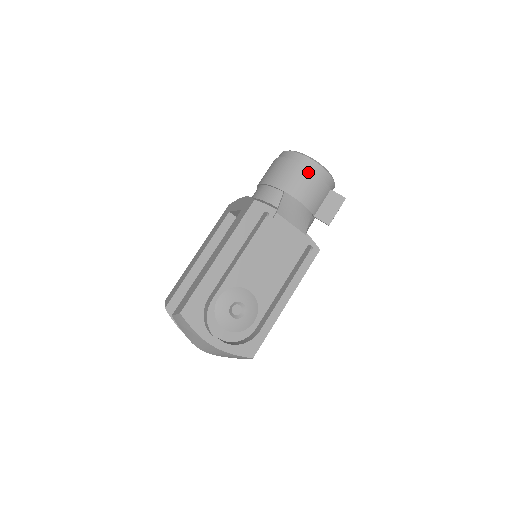
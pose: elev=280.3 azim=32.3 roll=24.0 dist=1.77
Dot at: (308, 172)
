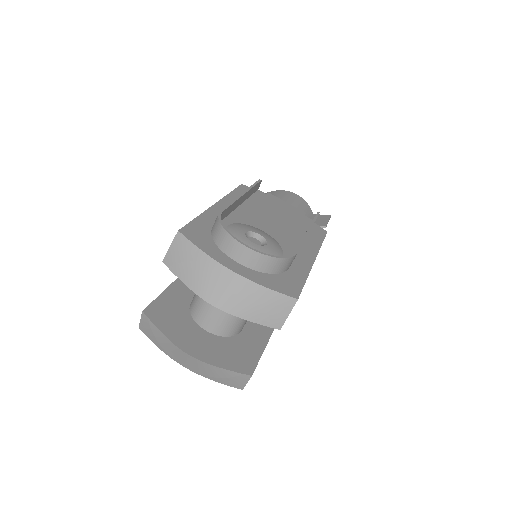
Dot at: (285, 193)
